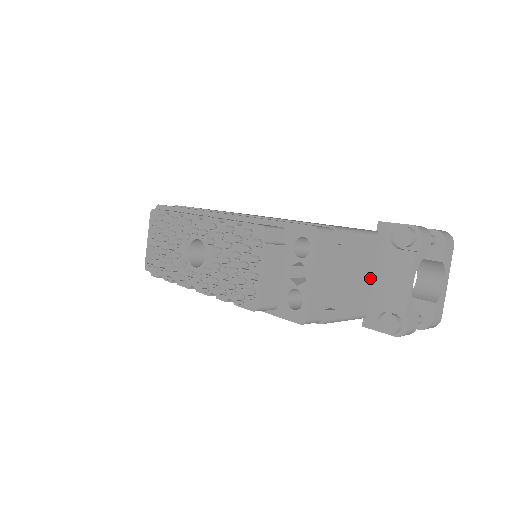
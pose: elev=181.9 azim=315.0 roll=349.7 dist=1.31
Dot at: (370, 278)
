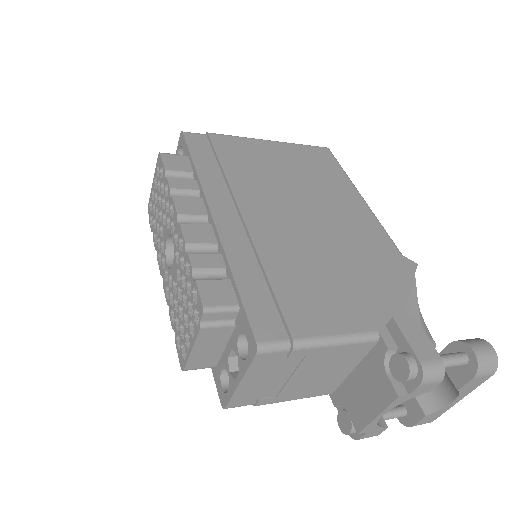
Dot at: (347, 371)
